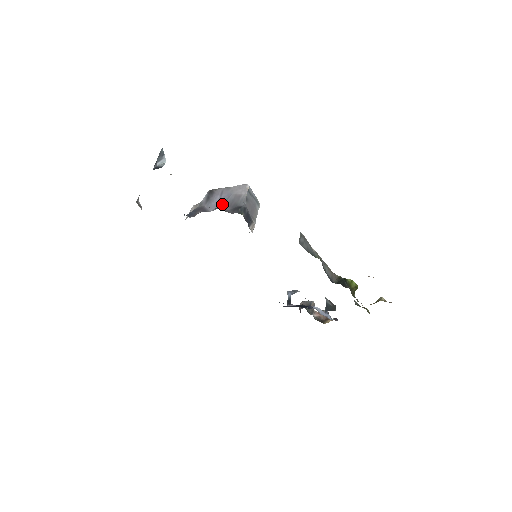
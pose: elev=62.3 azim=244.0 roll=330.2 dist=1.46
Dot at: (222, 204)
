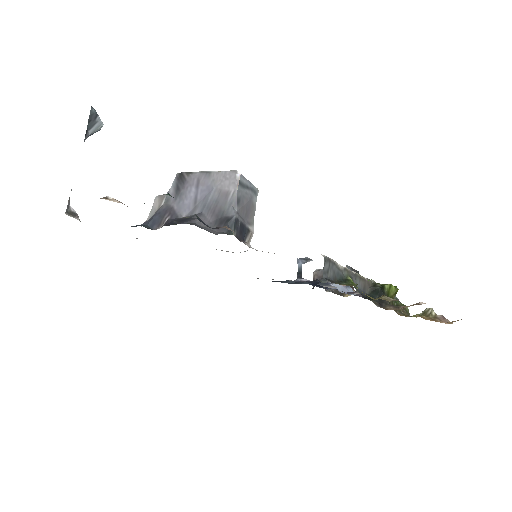
Dot at: (200, 206)
